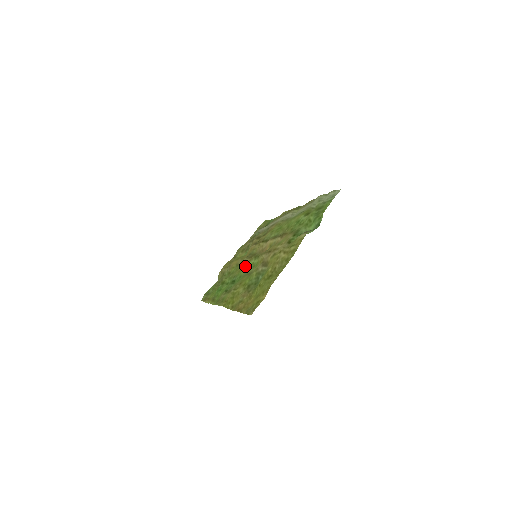
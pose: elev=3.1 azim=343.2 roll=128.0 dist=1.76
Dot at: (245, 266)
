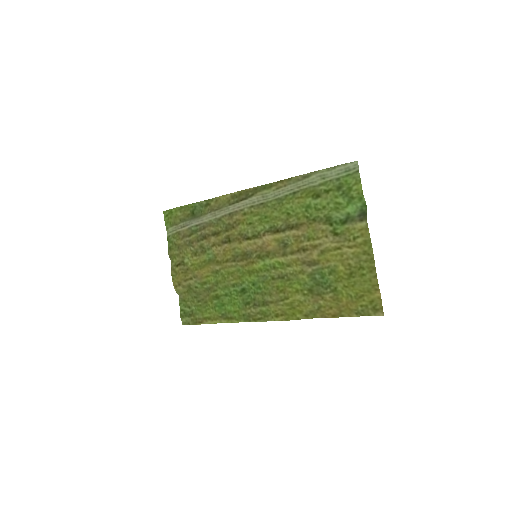
Dot at: (246, 271)
